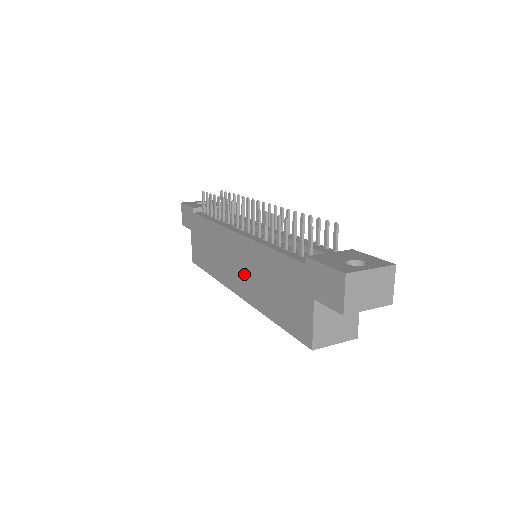
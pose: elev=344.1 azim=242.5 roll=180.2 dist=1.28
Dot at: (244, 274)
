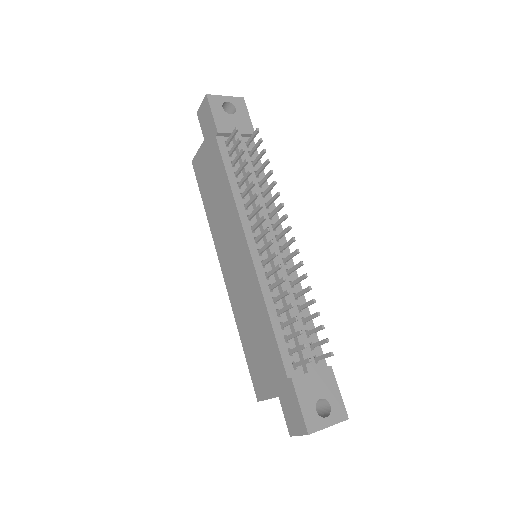
Dot at: (237, 279)
